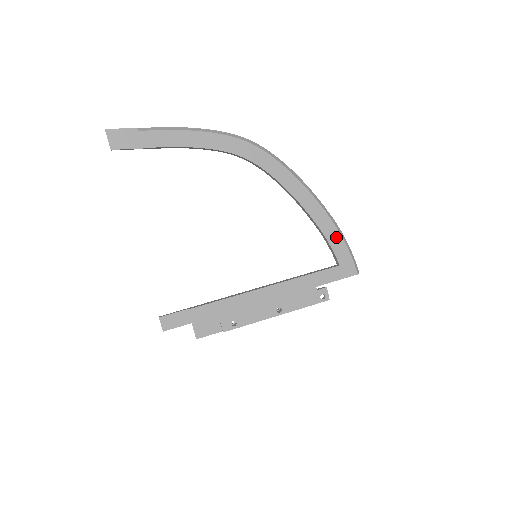
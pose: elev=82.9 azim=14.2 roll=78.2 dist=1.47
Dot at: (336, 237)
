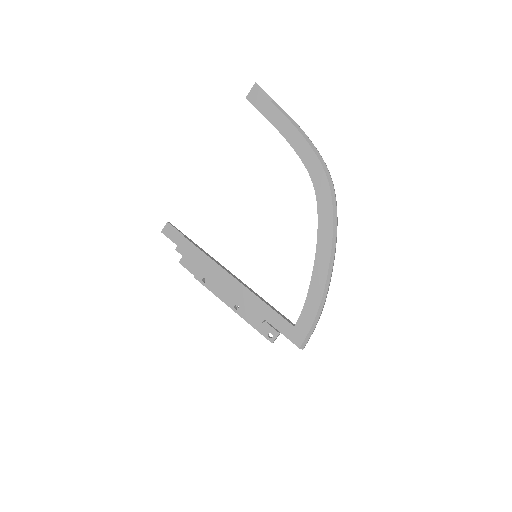
Dot at: (314, 307)
